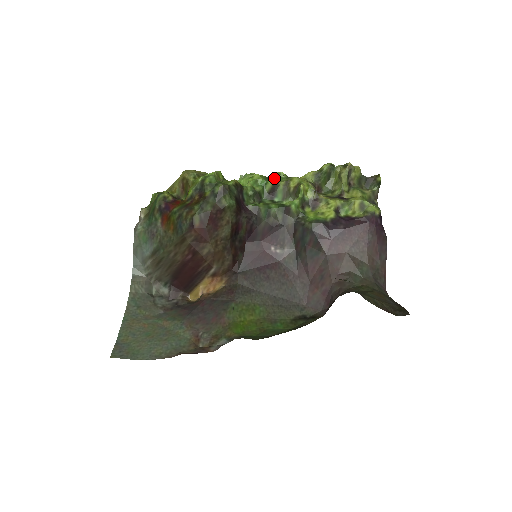
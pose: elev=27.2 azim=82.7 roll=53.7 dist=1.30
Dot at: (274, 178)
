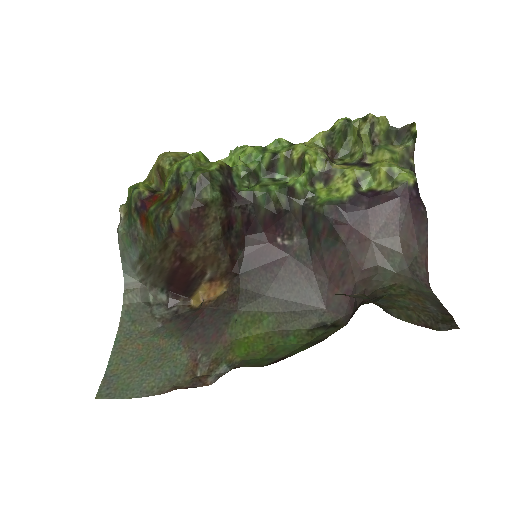
Dot at: (273, 148)
